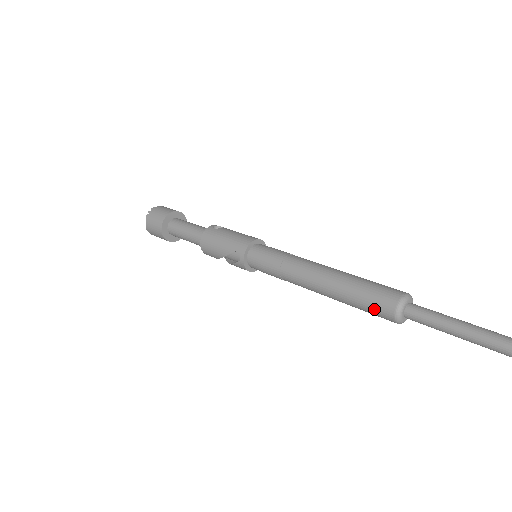
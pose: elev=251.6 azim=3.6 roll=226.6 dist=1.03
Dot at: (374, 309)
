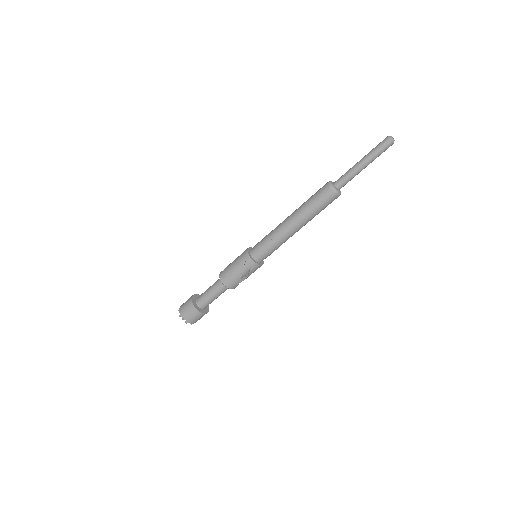
Dot at: (325, 200)
